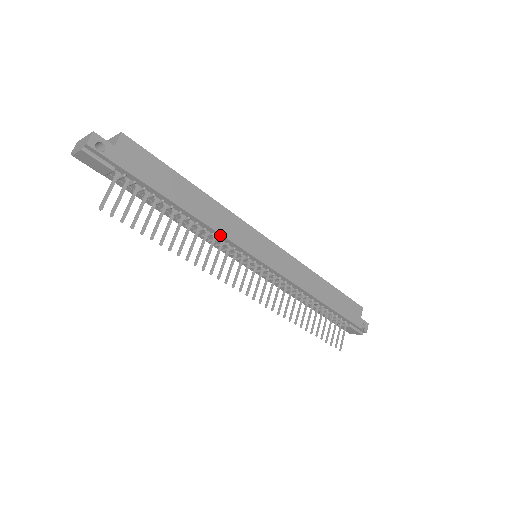
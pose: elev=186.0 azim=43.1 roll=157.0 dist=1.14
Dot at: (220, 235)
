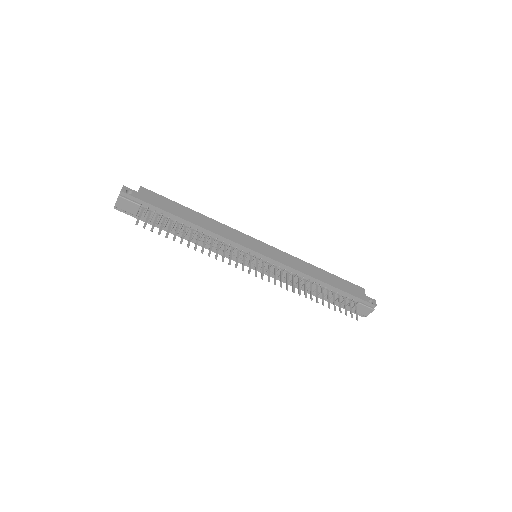
Dot at: (222, 238)
